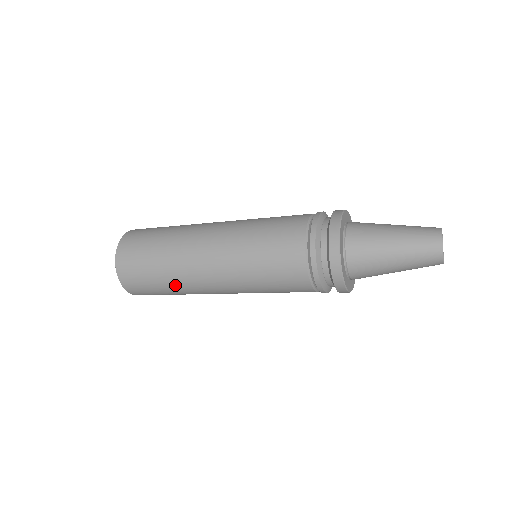
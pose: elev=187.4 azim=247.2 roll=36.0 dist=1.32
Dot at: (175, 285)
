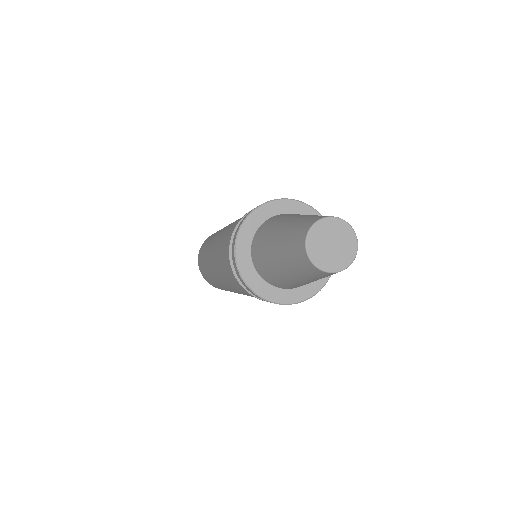
Dot at: (218, 285)
